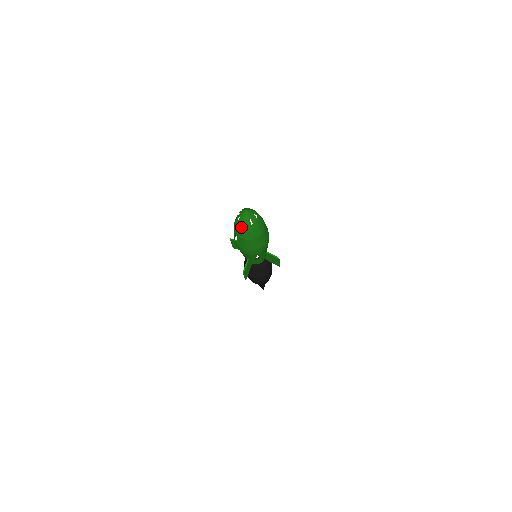
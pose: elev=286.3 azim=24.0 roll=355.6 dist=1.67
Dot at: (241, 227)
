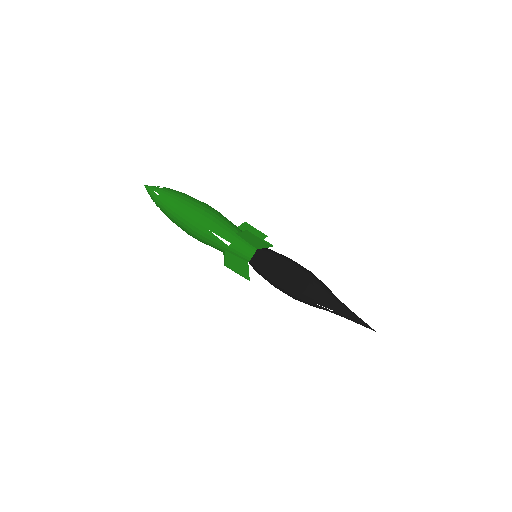
Dot at: (157, 205)
